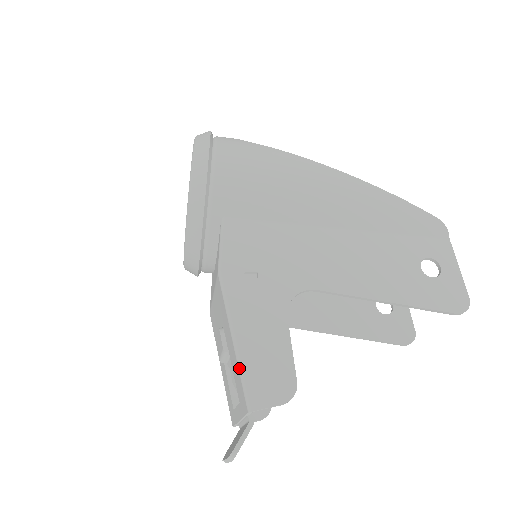
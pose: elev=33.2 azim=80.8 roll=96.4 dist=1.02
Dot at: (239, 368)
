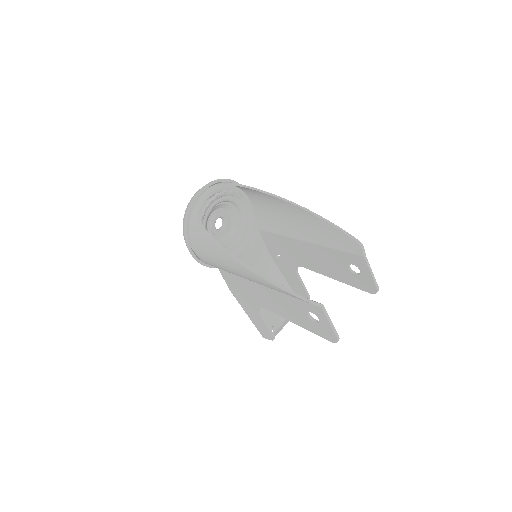
Dot at: (254, 324)
